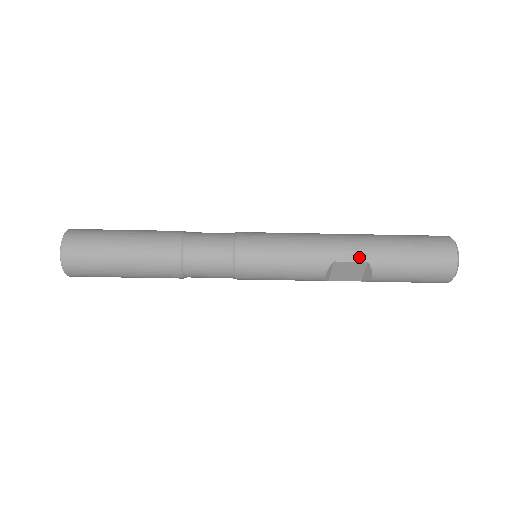
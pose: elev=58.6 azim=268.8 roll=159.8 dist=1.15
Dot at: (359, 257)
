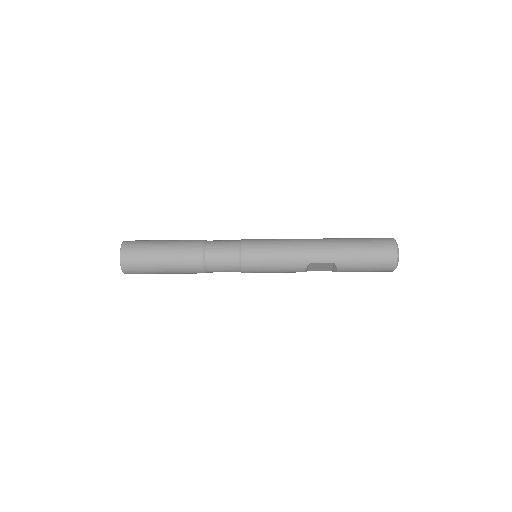
Dot at: (328, 259)
